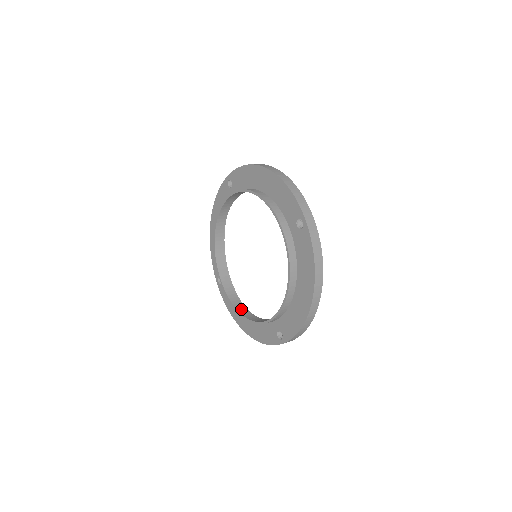
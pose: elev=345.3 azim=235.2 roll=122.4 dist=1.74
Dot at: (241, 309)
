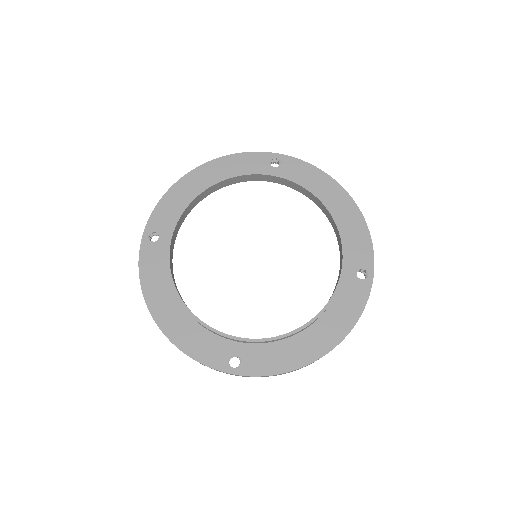
Dot at: (300, 327)
